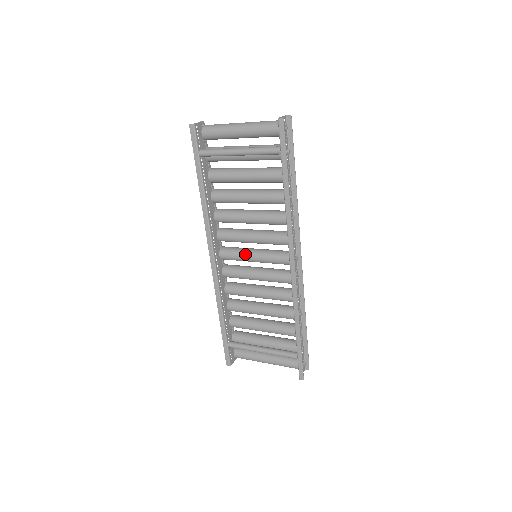
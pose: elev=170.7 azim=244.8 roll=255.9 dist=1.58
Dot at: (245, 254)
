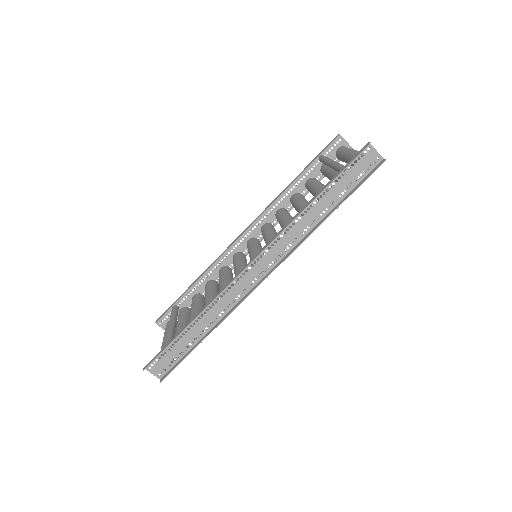
Dot at: (254, 247)
